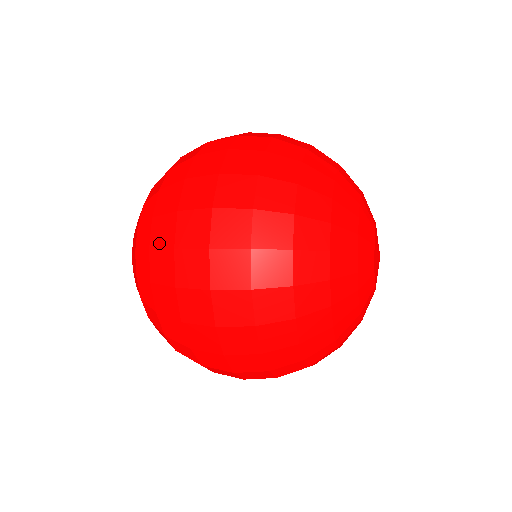
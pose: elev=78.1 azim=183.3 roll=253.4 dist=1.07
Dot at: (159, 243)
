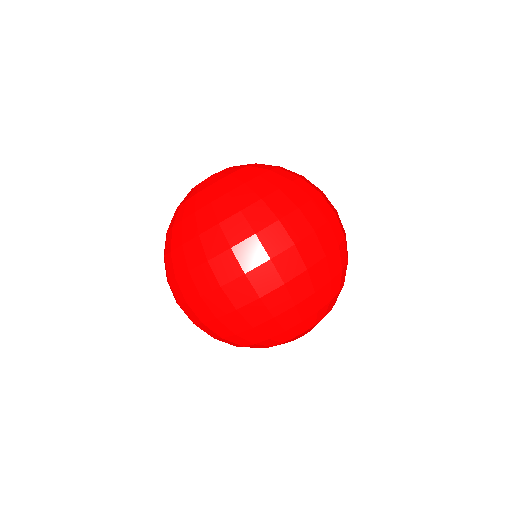
Dot at: (228, 231)
